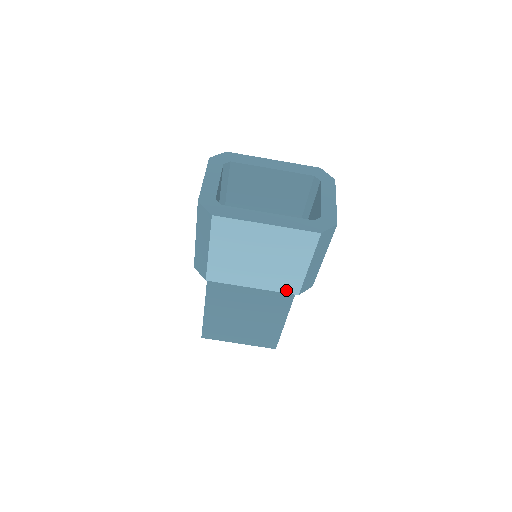
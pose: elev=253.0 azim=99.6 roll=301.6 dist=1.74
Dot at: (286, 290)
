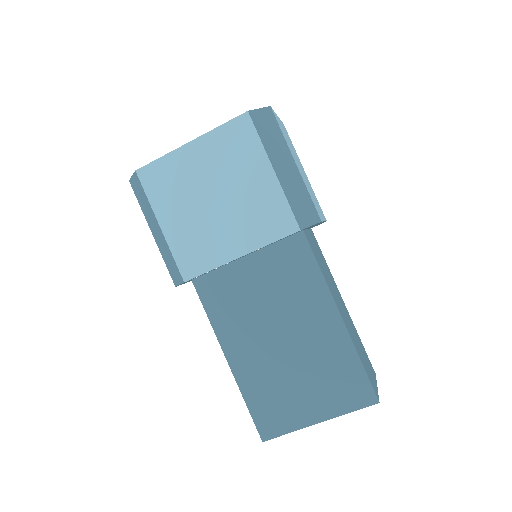
Dot at: (280, 232)
